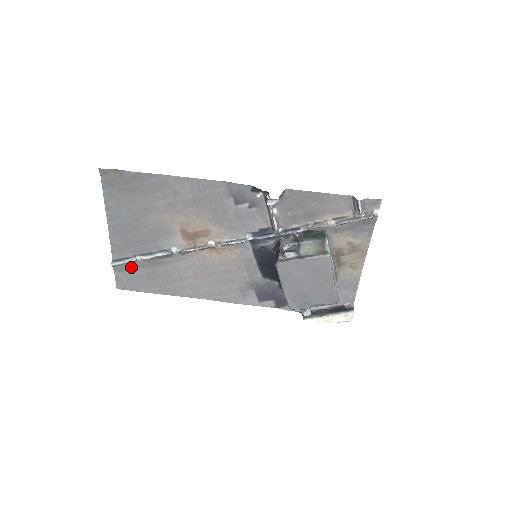
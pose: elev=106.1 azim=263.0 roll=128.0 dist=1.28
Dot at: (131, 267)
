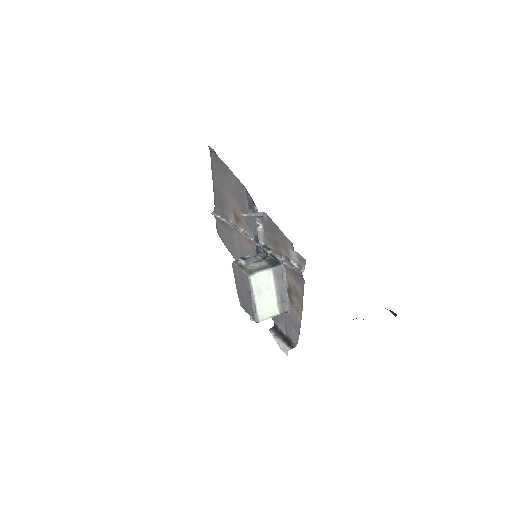
Dot at: (220, 221)
